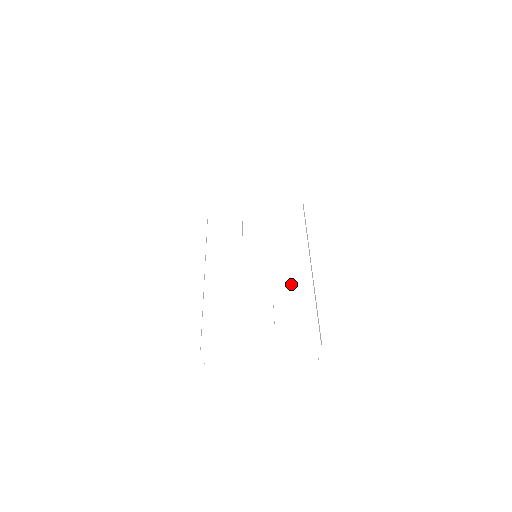
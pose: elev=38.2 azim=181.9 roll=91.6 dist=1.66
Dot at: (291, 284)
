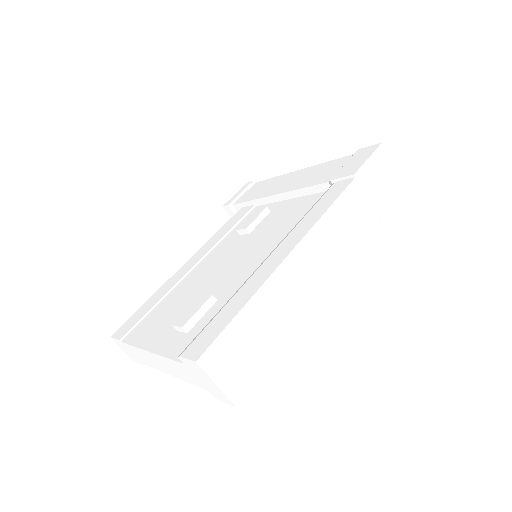
Dot at: (234, 284)
